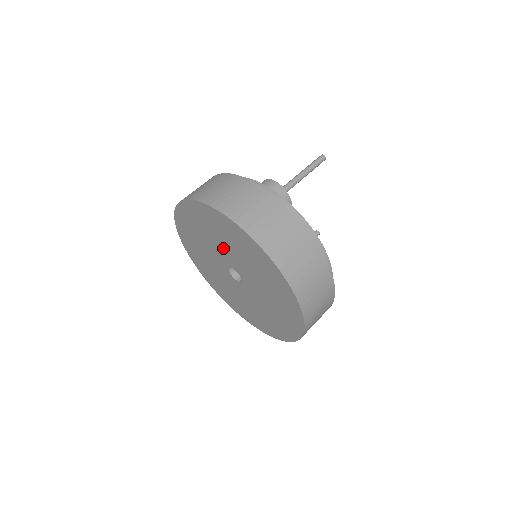
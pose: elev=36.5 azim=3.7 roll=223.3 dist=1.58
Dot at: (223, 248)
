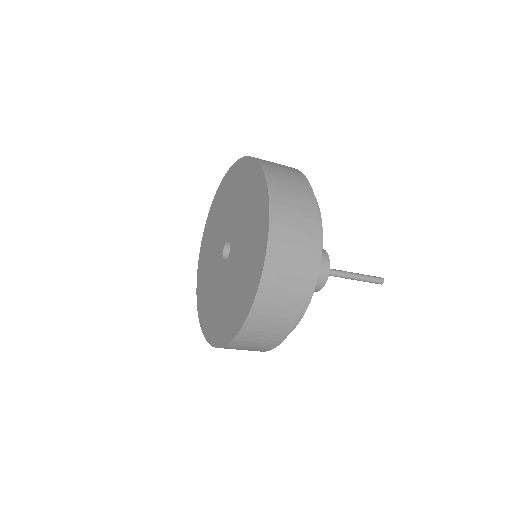
Dot at: (241, 242)
